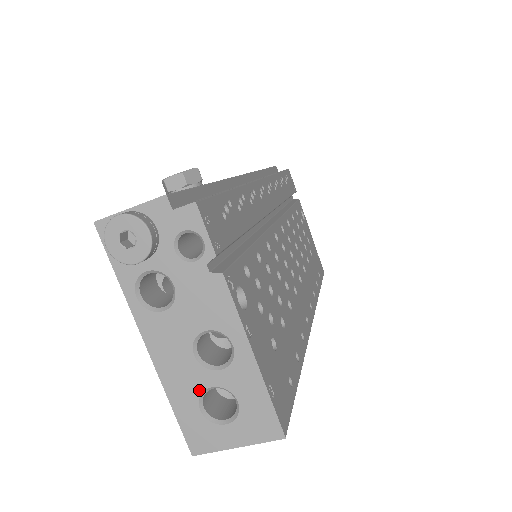
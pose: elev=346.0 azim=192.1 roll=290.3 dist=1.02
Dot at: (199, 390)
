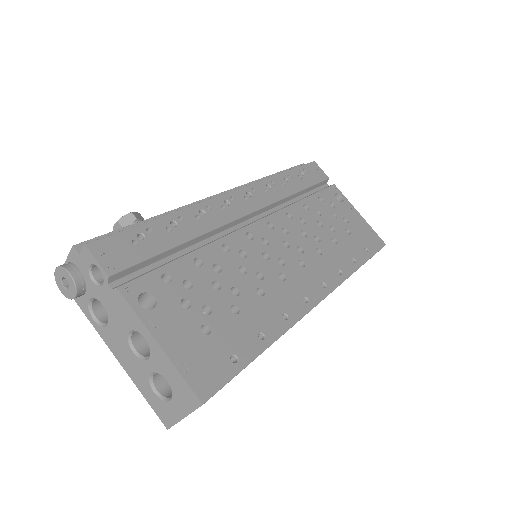
Dot at: (147, 377)
